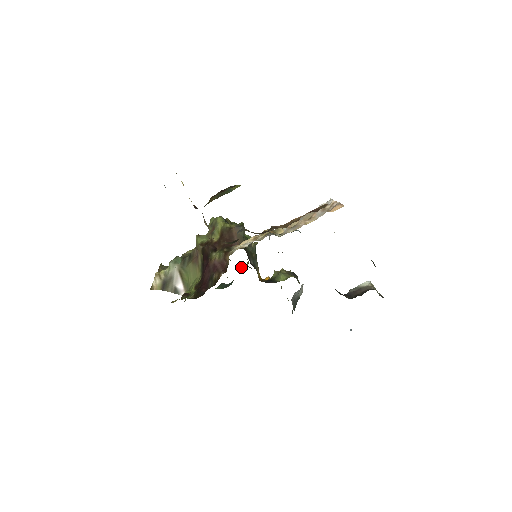
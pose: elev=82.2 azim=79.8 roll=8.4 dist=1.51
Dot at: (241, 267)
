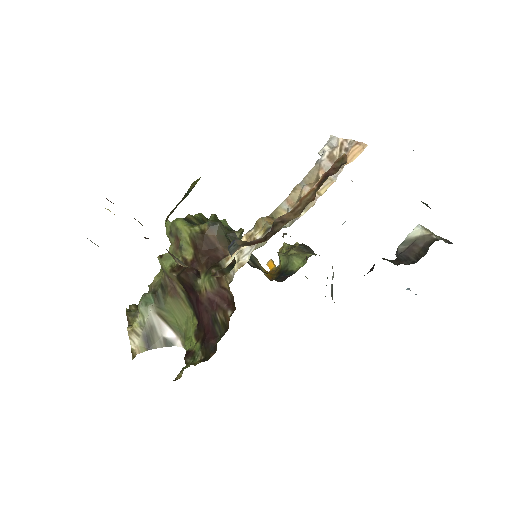
Dot at: occluded
